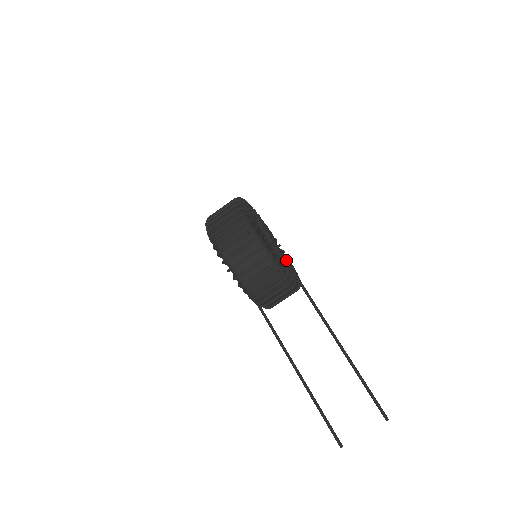
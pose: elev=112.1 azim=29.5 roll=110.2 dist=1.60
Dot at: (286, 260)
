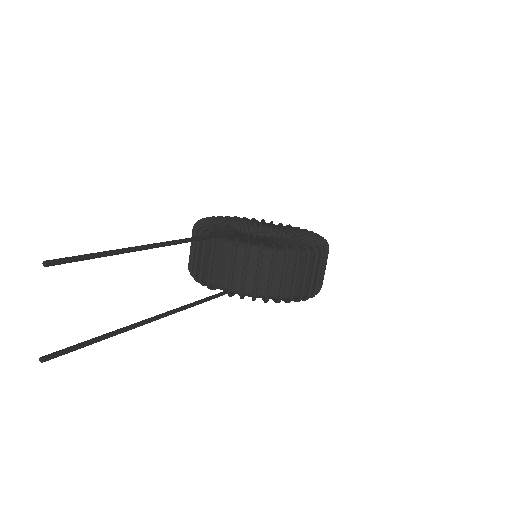
Dot at: (270, 237)
